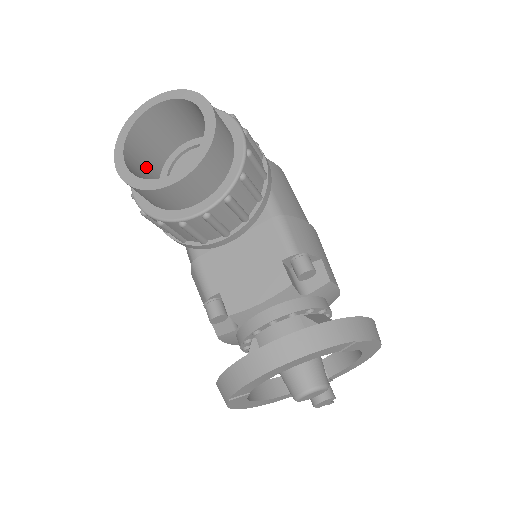
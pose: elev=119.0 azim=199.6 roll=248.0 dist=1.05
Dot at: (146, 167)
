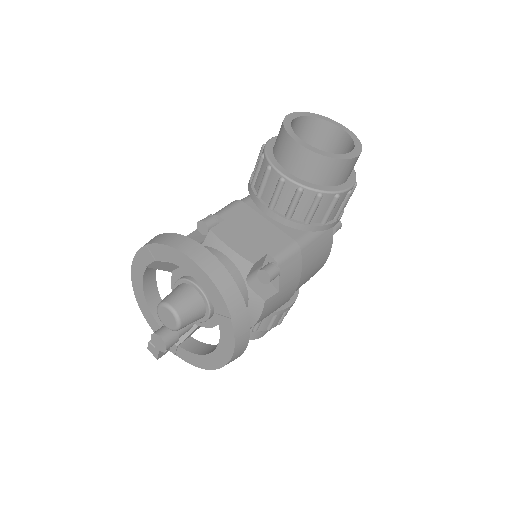
Dot at: occluded
